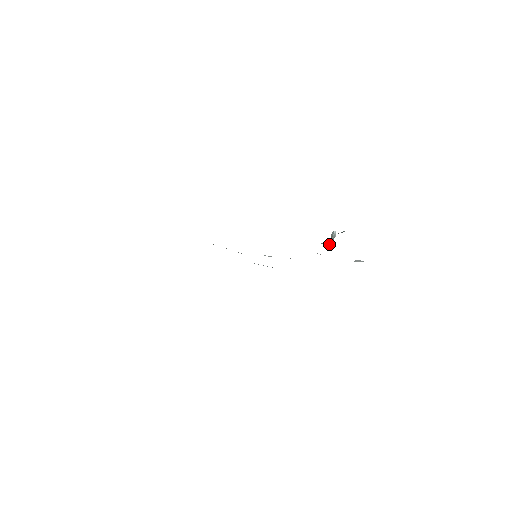
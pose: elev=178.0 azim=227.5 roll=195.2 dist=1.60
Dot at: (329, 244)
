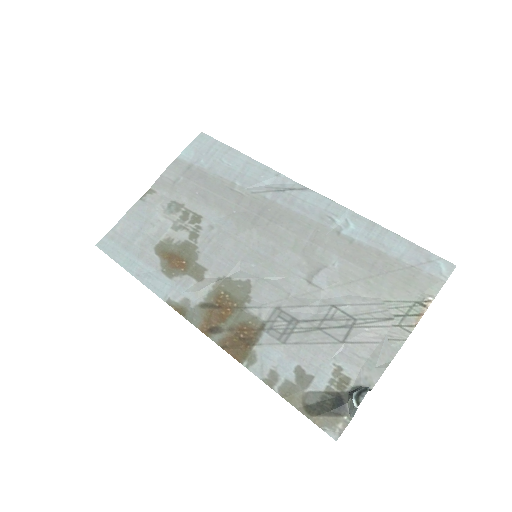
Dot at: (351, 418)
